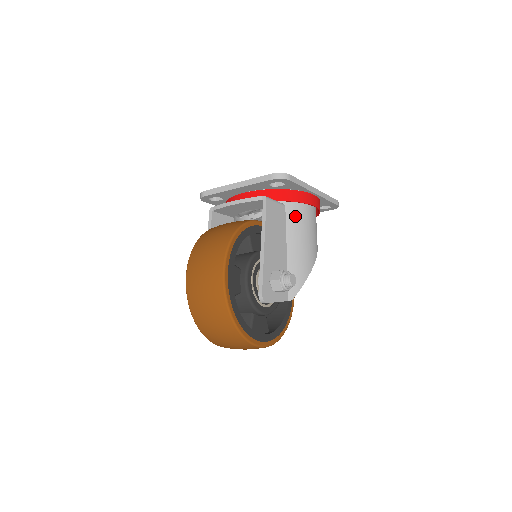
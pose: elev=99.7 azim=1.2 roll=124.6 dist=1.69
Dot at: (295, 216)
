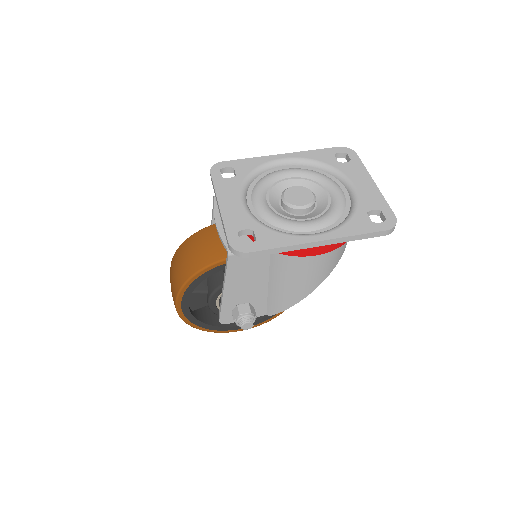
Dot at: (282, 261)
